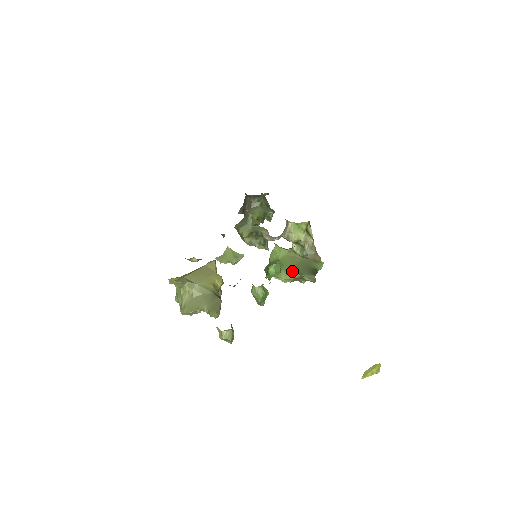
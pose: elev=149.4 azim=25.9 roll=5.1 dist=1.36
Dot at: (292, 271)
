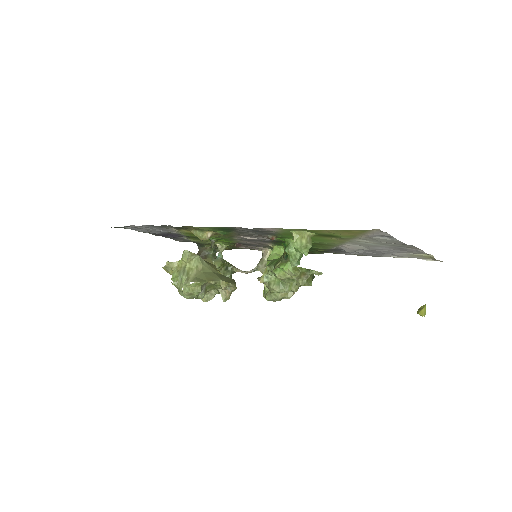
Dot at: occluded
